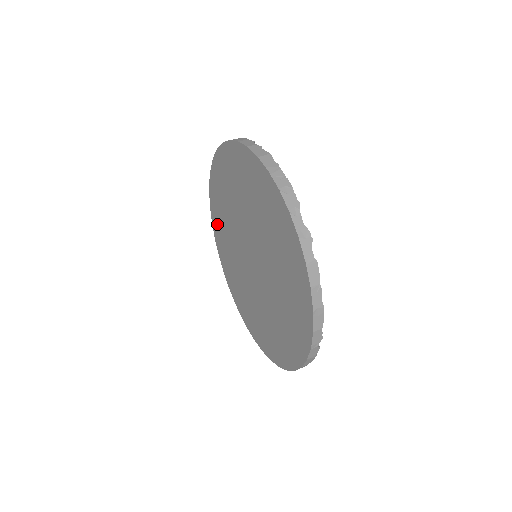
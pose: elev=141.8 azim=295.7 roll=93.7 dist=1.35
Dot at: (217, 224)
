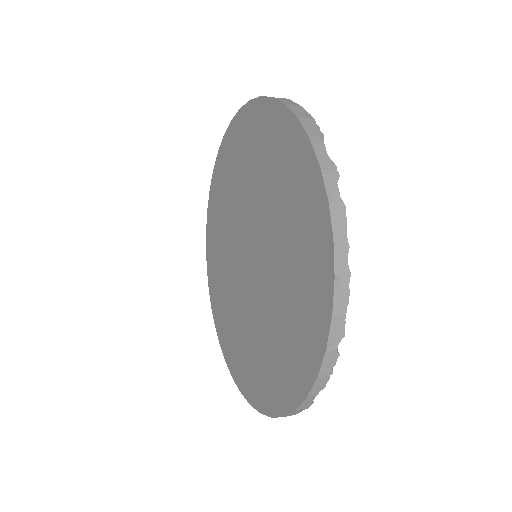
Dot at: (212, 242)
